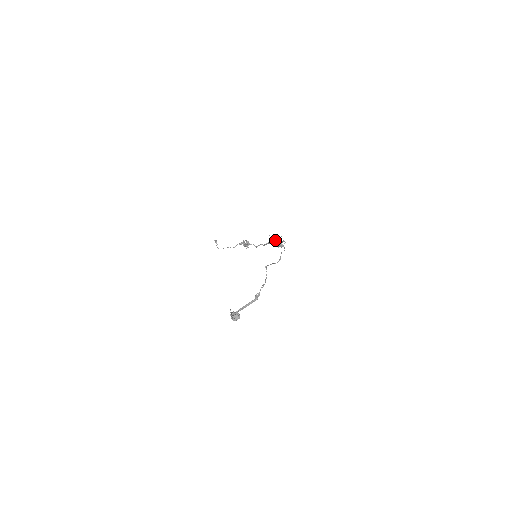
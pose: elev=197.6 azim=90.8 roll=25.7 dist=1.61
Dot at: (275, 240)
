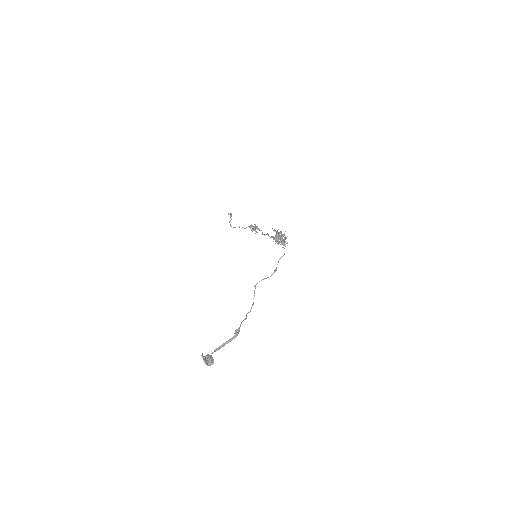
Dot at: (277, 237)
